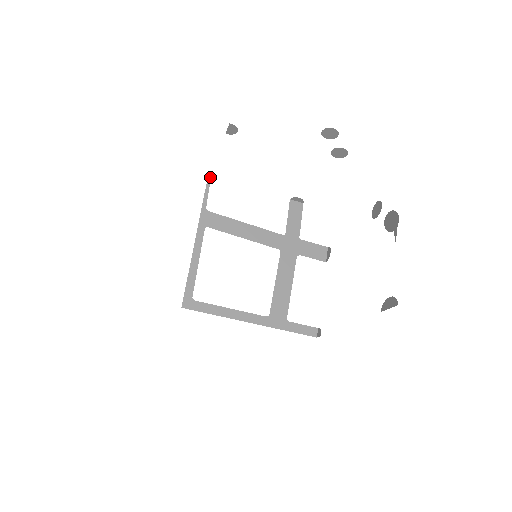
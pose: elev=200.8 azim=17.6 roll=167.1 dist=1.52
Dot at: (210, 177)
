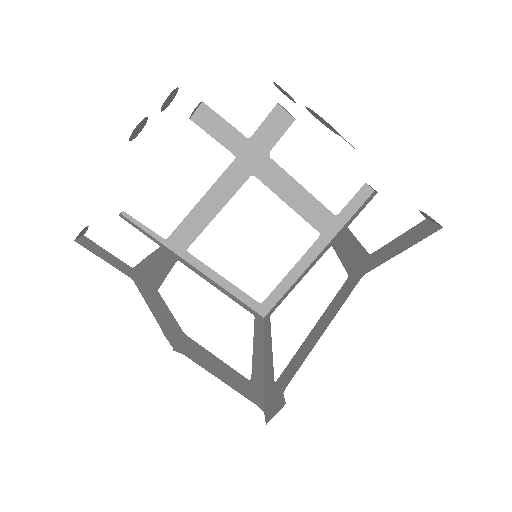
Dot at: (124, 213)
